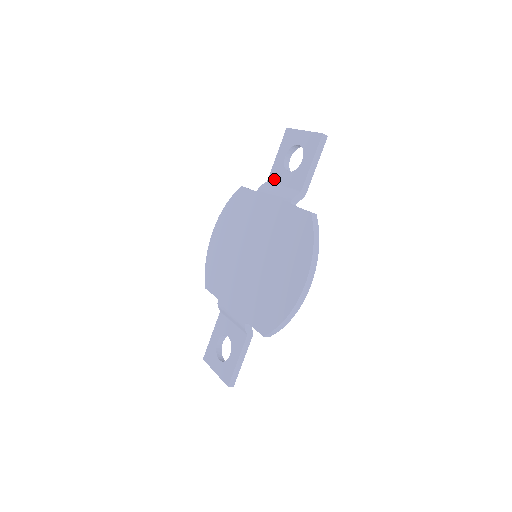
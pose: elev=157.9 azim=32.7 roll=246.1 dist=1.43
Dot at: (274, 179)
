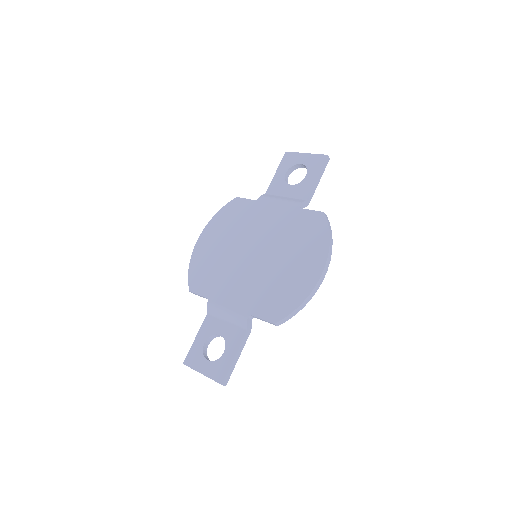
Dot at: (274, 191)
